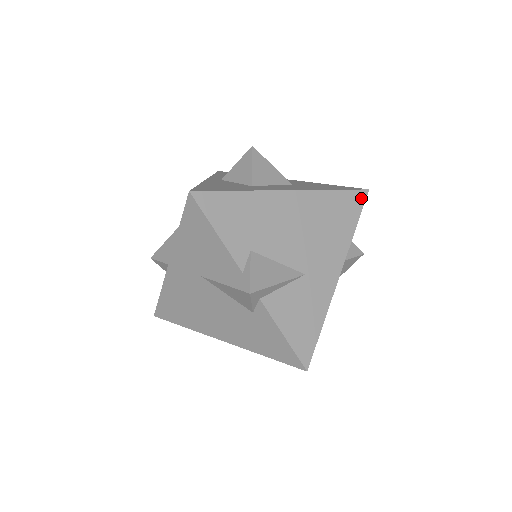
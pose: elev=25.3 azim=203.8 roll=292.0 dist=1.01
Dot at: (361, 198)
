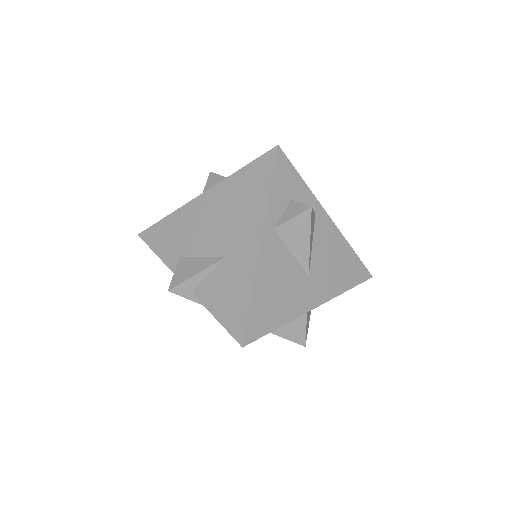
Dot at: (271, 158)
